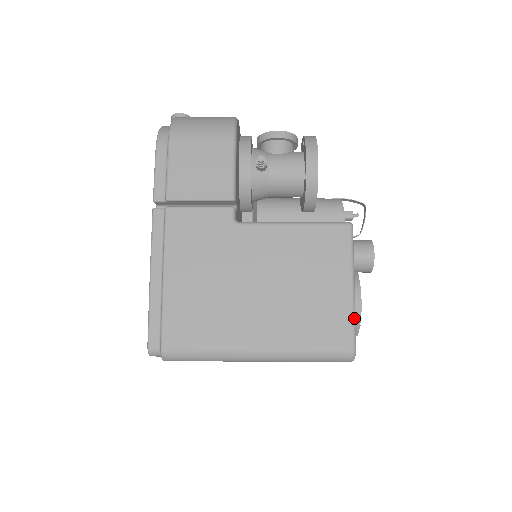
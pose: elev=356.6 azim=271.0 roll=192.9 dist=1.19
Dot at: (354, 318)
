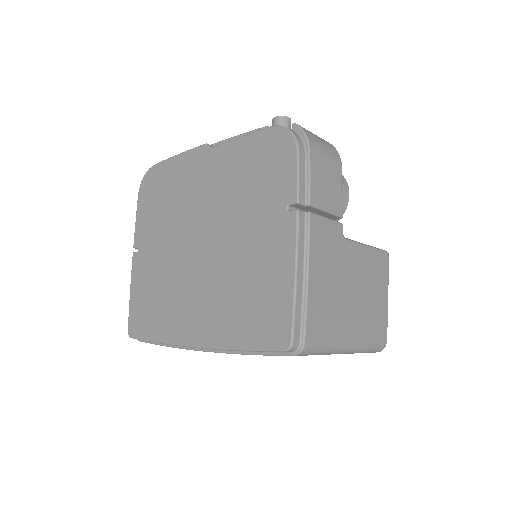
Dot at: (387, 321)
